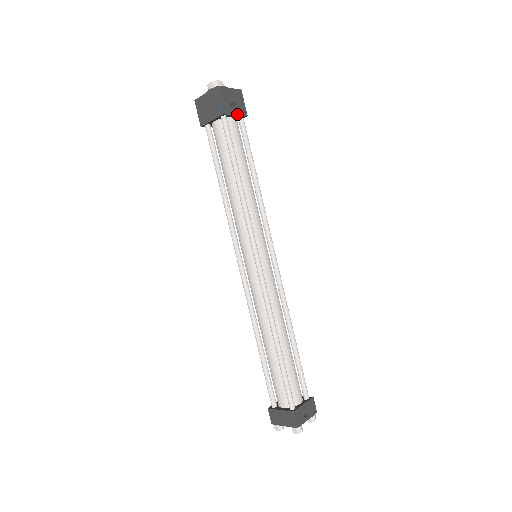
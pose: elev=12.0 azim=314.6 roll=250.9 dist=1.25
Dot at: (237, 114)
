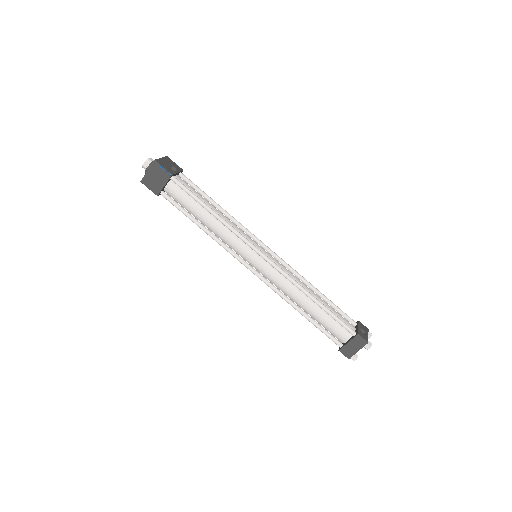
Dot at: (178, 172)
